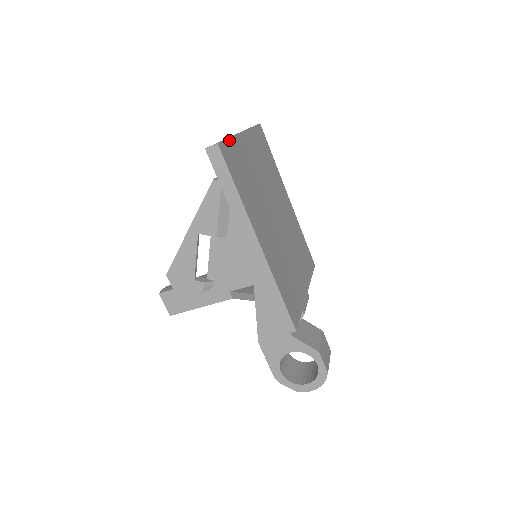
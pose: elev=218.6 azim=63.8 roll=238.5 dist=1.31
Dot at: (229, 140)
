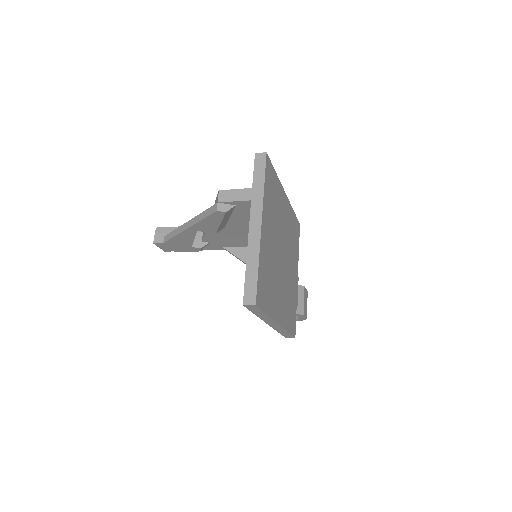
Dot at: (258, 272)
